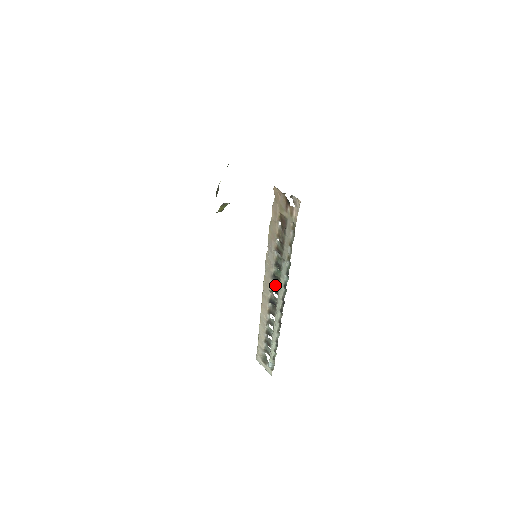
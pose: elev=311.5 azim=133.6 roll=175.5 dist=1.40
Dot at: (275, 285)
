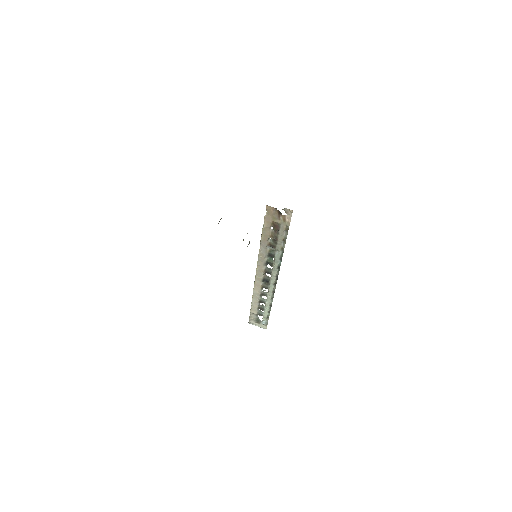
Dot at: (268, 269)
